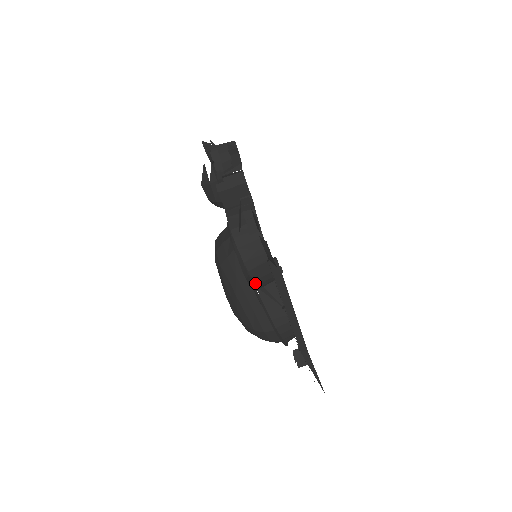
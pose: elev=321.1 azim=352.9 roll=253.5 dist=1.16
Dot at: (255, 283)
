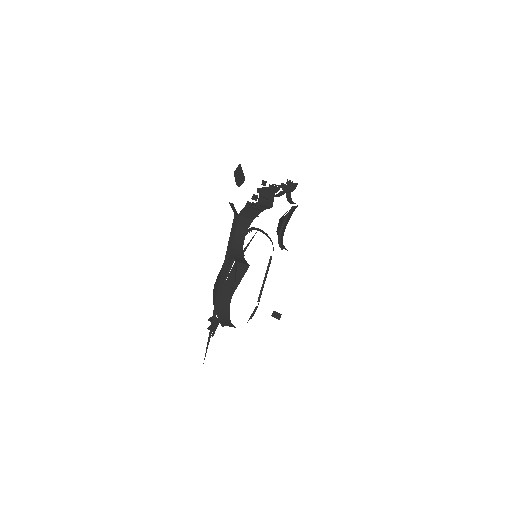
Dot at: occluded
